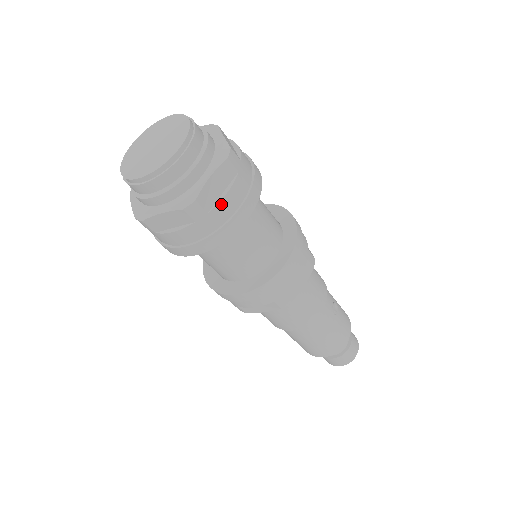
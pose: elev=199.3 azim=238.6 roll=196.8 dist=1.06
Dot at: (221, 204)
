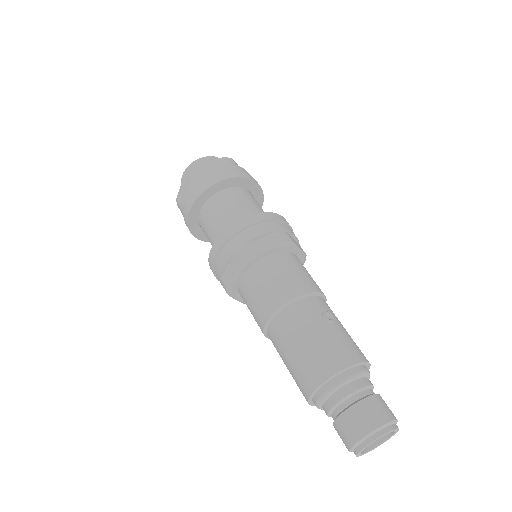
Dot at: (208, 171)
